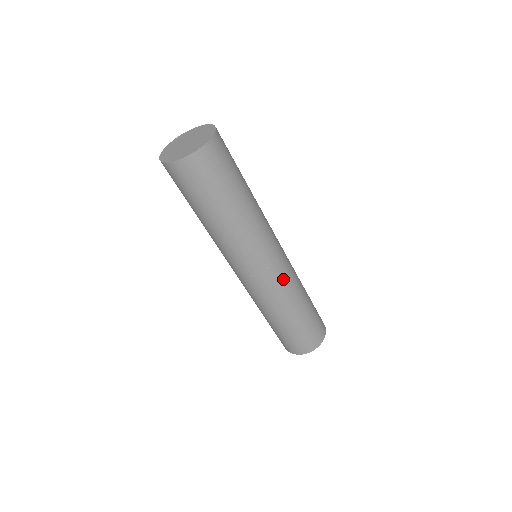
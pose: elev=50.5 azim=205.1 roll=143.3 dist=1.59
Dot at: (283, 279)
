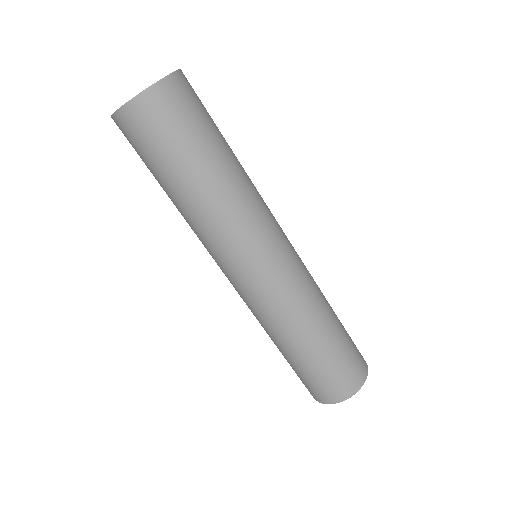
Dot at: (303, 267)
